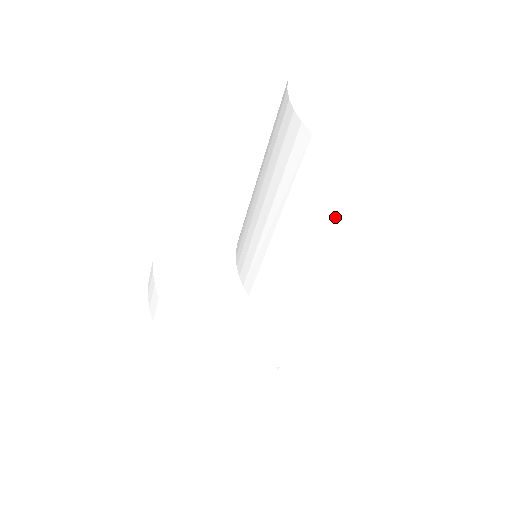
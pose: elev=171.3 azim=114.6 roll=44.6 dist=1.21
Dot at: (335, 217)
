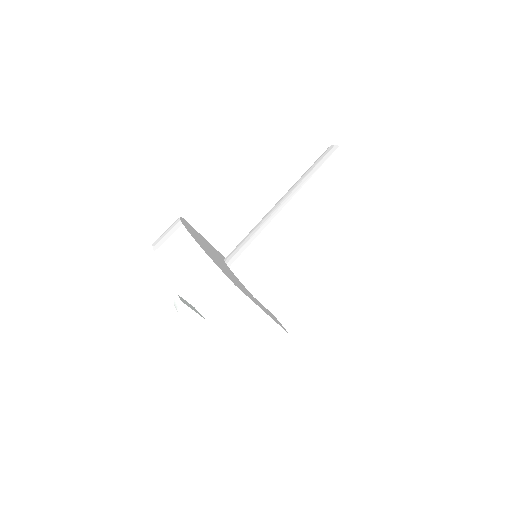
Dot at: (347, 218)
